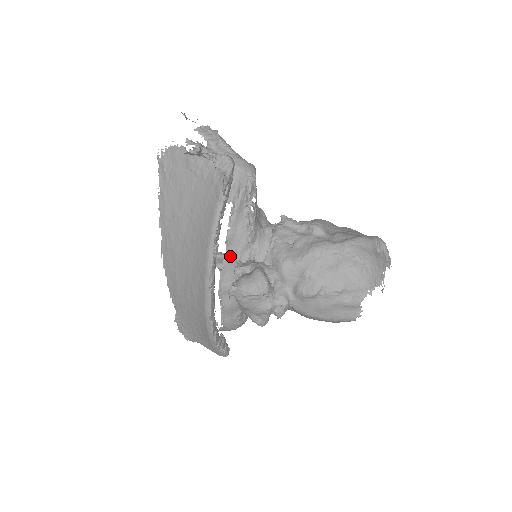
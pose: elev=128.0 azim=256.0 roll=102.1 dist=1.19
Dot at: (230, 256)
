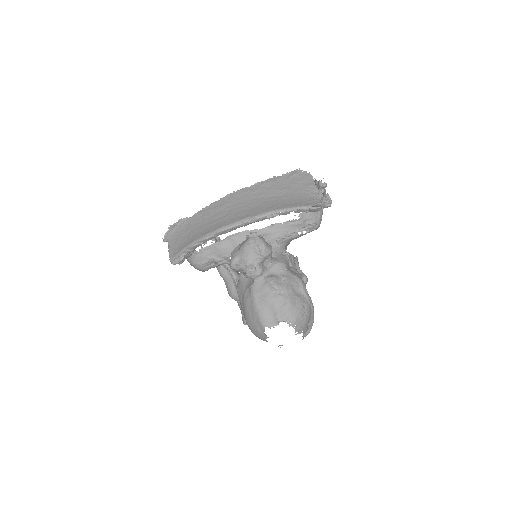
Dot at: (262, 232)
